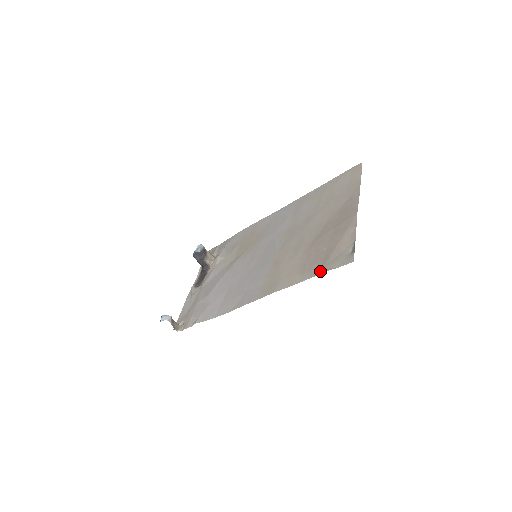
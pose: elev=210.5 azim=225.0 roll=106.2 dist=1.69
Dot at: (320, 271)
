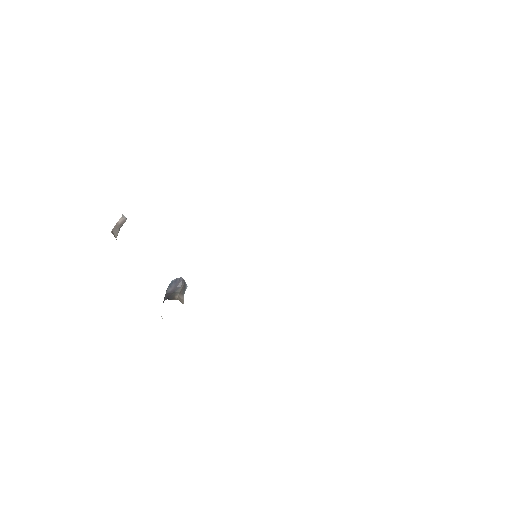
Dot at: occluded
